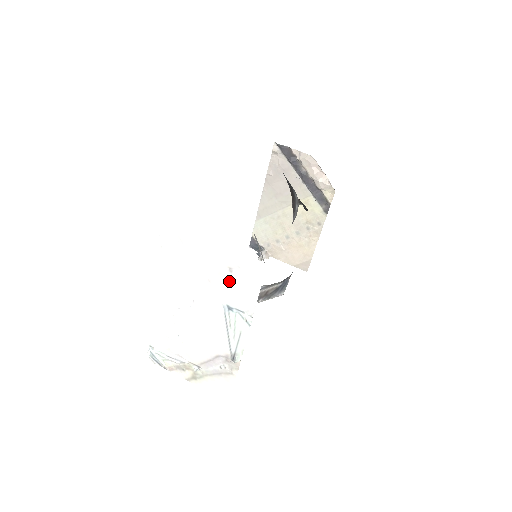
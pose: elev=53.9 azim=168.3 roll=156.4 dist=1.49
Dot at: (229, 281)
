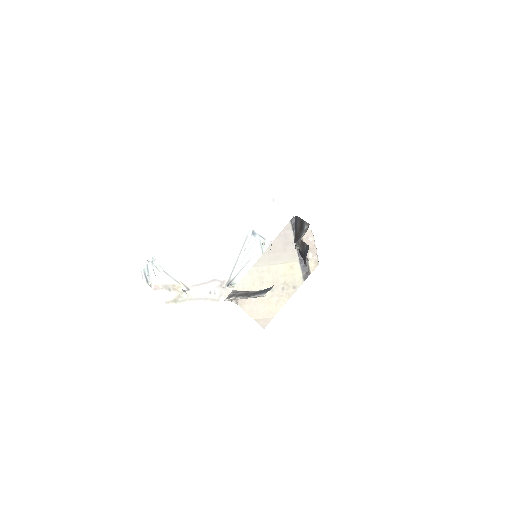
Dot at: (267, 209)
